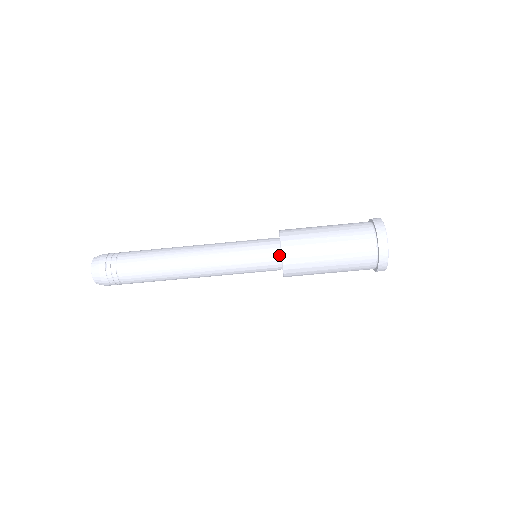
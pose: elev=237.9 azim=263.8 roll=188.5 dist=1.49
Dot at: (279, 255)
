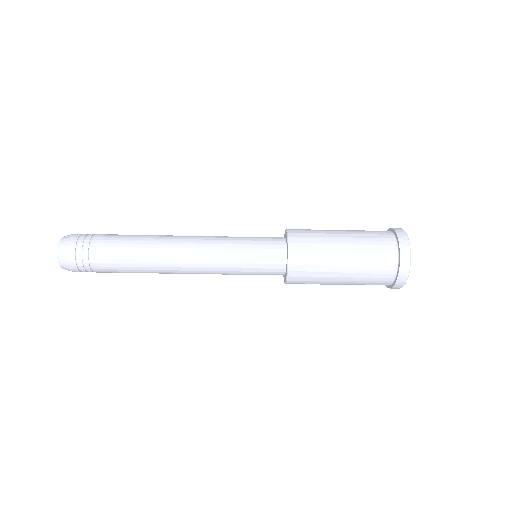
Dot at: (283, 274)
